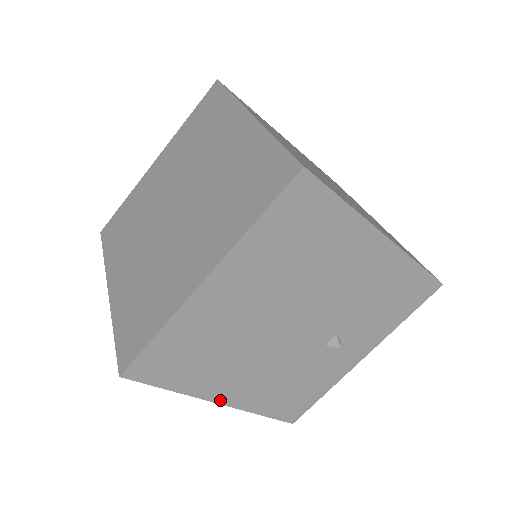
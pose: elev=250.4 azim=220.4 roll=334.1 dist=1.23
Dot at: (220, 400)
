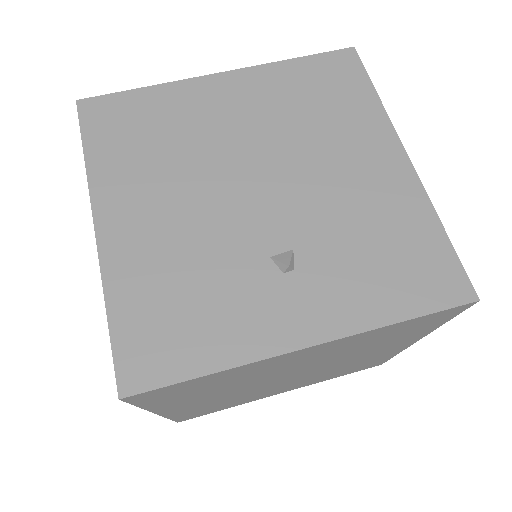
Dot at: (101, 222)
